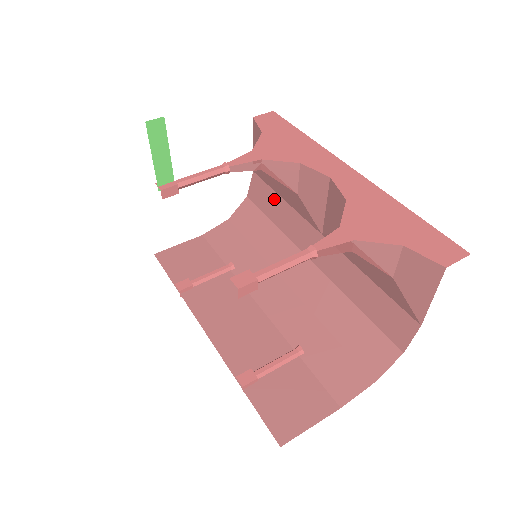
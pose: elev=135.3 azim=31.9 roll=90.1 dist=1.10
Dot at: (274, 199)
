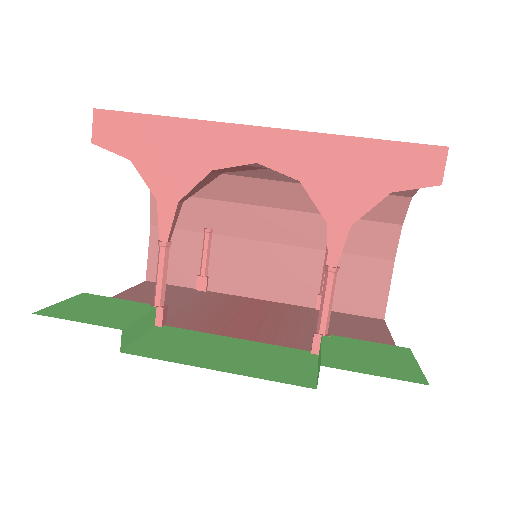
Dot at: occluded
